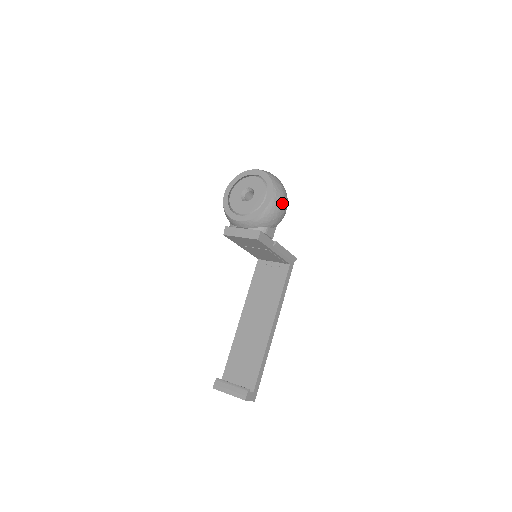
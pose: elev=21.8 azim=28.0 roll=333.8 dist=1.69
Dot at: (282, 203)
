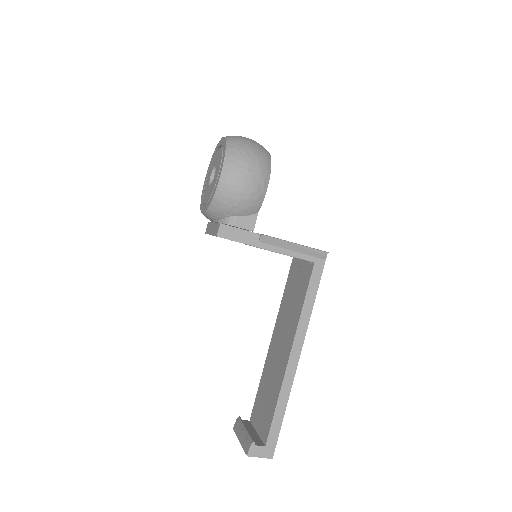
Dot at: (243, 178)
